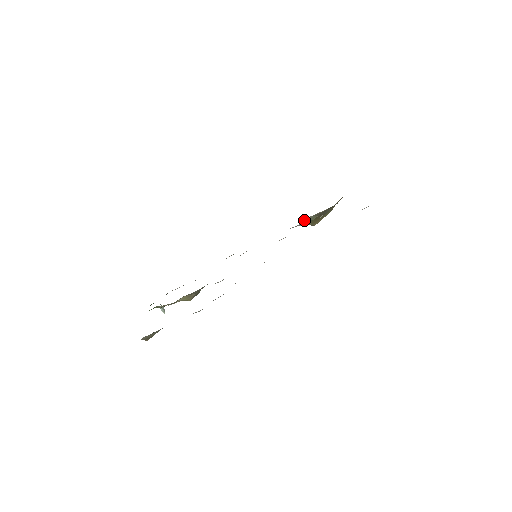
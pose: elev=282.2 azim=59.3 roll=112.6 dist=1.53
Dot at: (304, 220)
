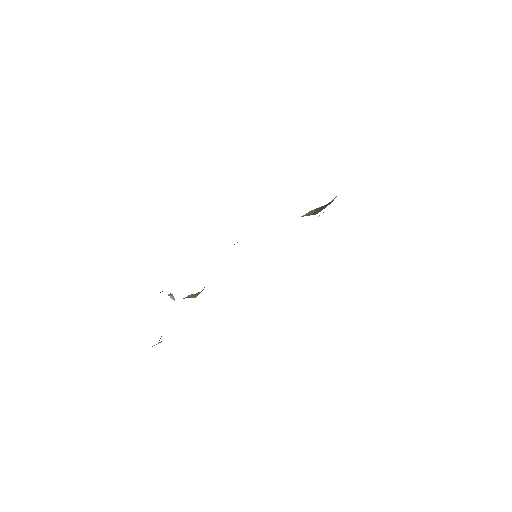
Dot at: occluded
